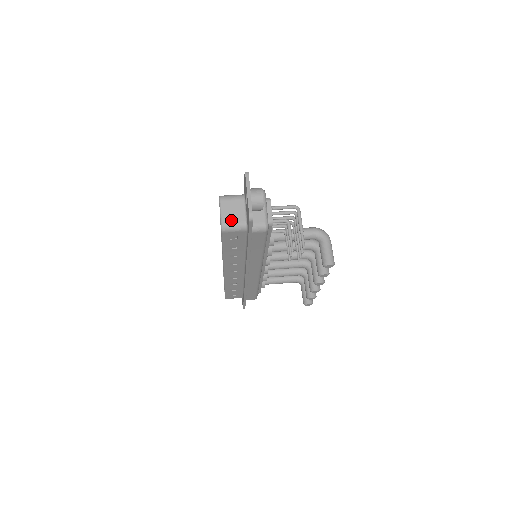
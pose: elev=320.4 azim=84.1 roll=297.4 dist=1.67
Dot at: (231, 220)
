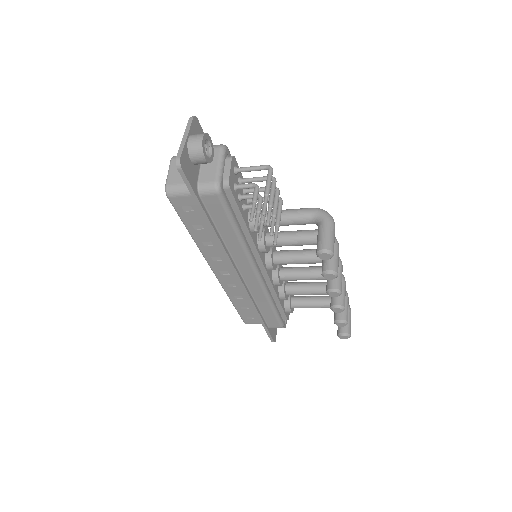
Dot at: (177, 181)
